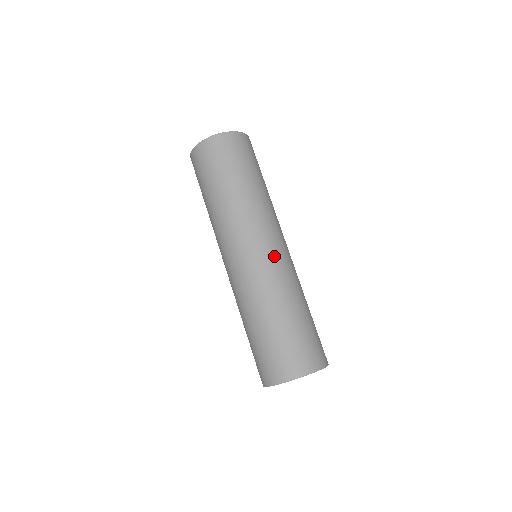
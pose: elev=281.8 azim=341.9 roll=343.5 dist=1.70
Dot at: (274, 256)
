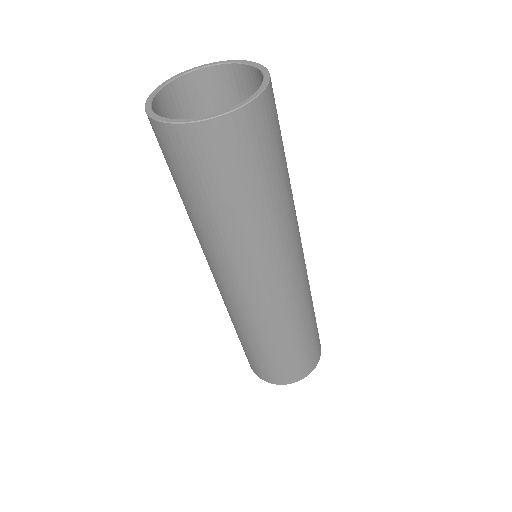
Dot at: (280, 296)
